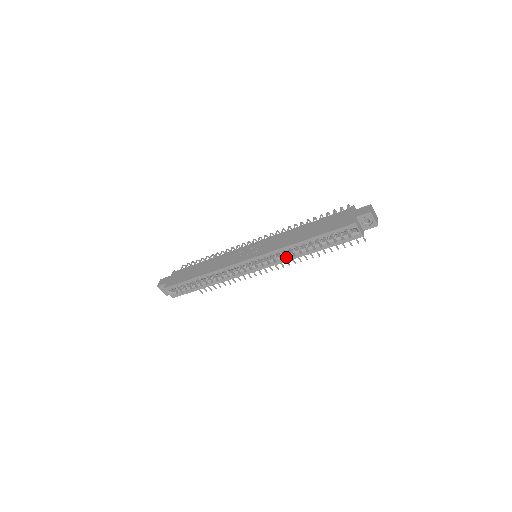
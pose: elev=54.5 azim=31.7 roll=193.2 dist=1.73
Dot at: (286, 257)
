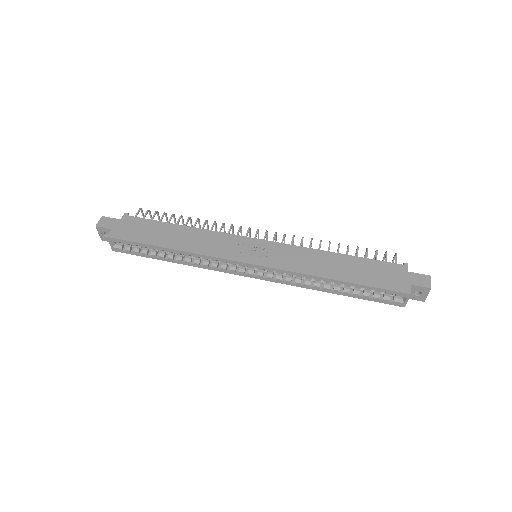
Dot at: (300, 283)
